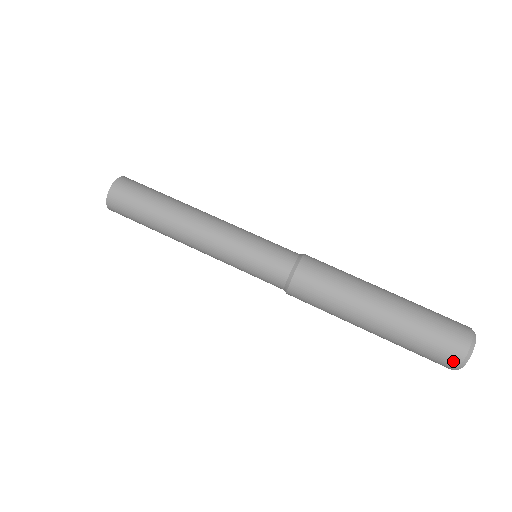
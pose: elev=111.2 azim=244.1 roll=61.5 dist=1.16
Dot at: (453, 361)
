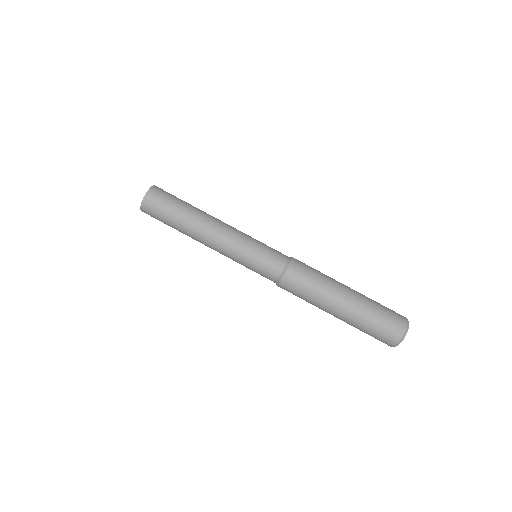
Dot at: (392, 341)
